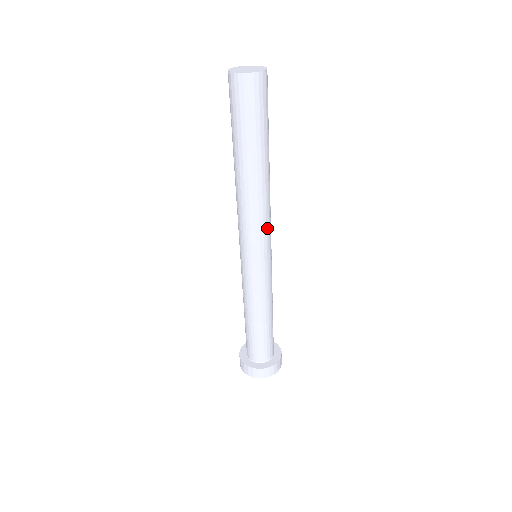
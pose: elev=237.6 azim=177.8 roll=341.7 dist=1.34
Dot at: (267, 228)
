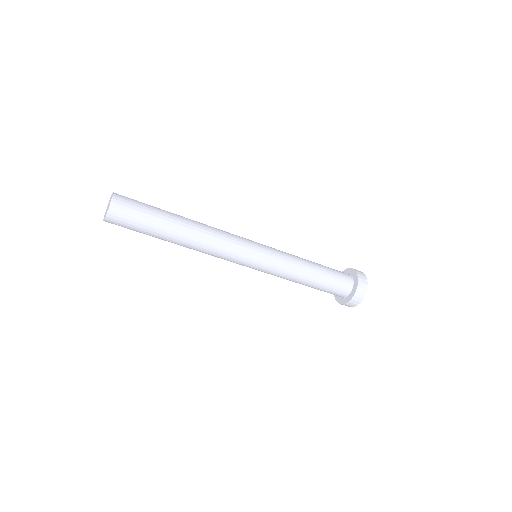
Dot at: (234, 237)
